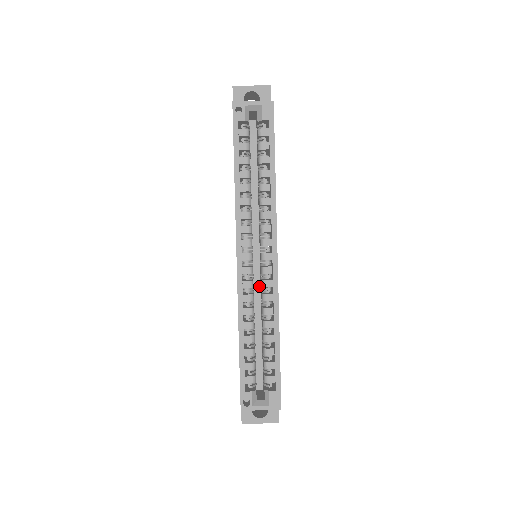
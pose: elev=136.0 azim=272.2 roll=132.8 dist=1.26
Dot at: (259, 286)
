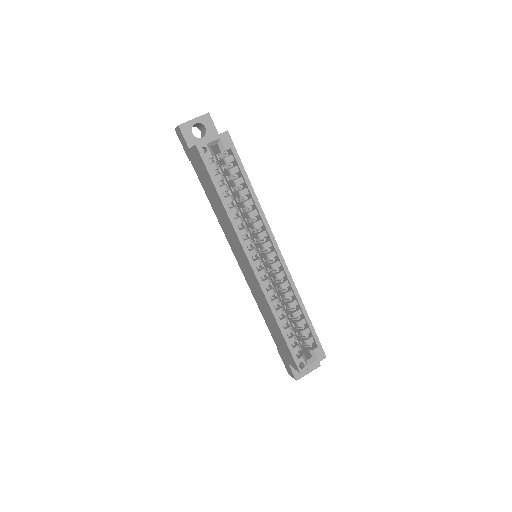
Dot at: occluded
